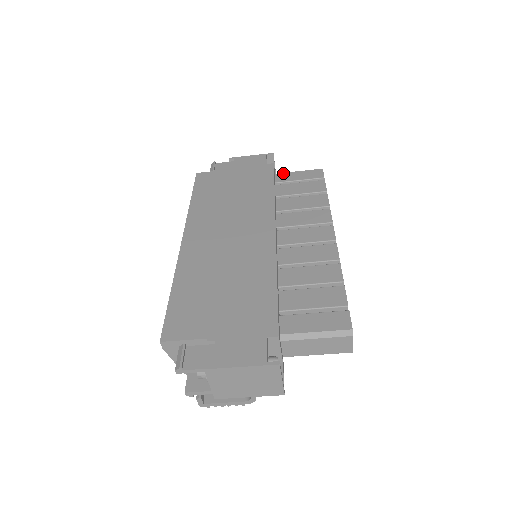
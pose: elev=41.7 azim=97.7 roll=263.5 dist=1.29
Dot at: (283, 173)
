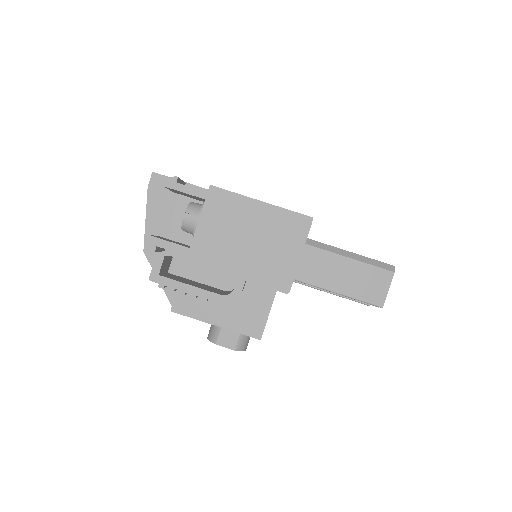
Dot at: occluded
